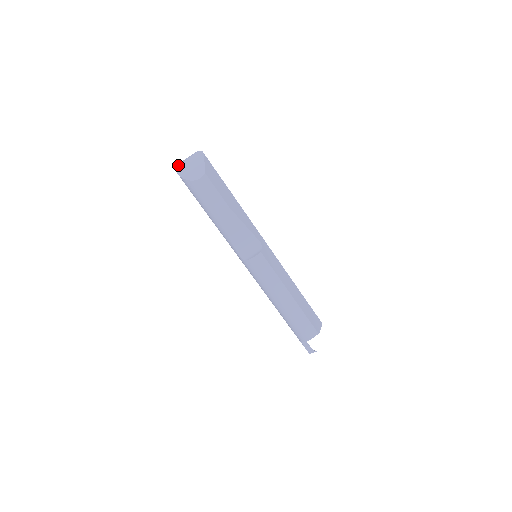
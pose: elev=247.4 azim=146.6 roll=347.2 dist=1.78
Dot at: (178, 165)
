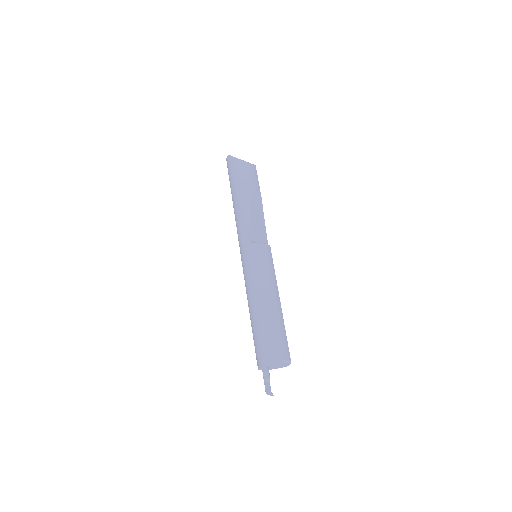
Dot at: occluded
